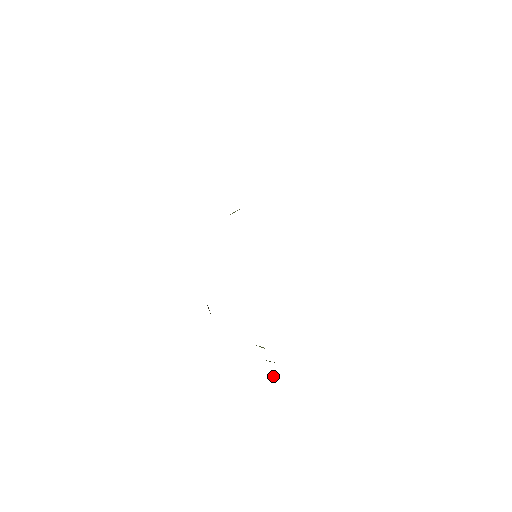
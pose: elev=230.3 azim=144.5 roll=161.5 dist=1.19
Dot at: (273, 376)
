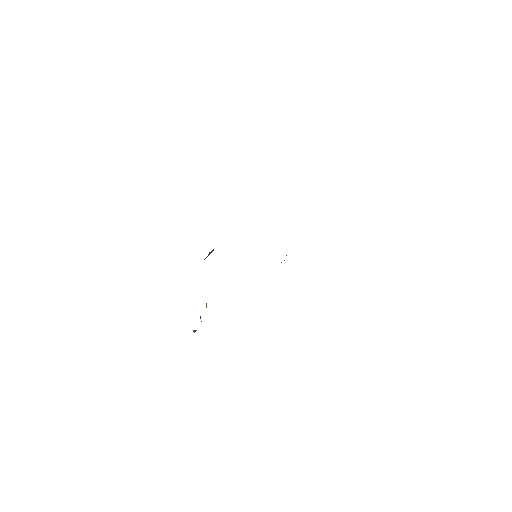
Dot at: (194, 331)
